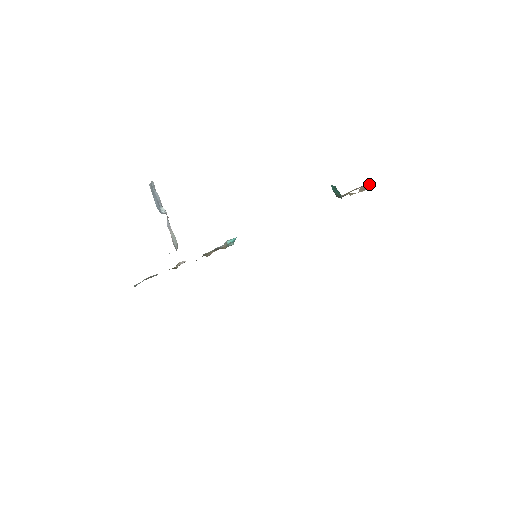
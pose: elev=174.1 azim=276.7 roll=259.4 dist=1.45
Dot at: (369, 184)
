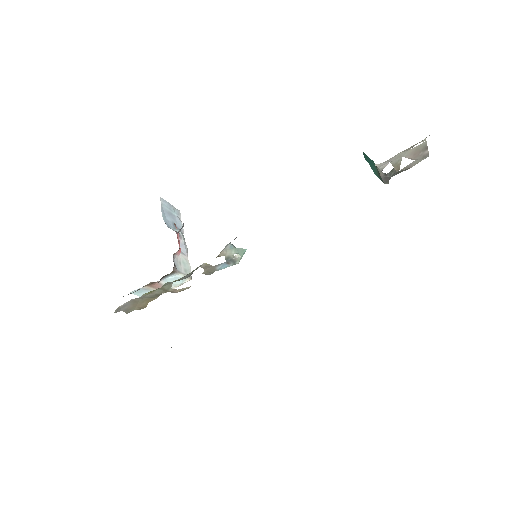
Dot at: (427, 152)
